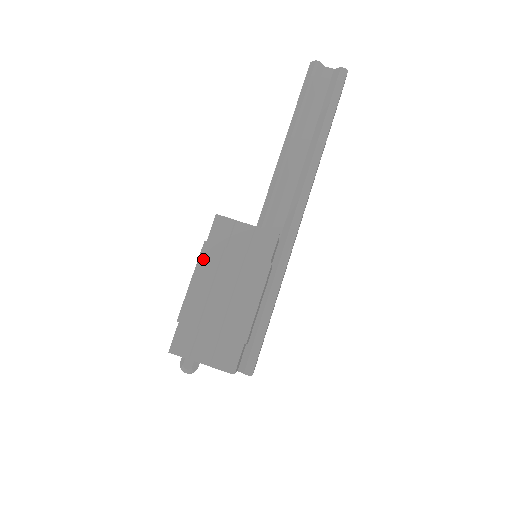
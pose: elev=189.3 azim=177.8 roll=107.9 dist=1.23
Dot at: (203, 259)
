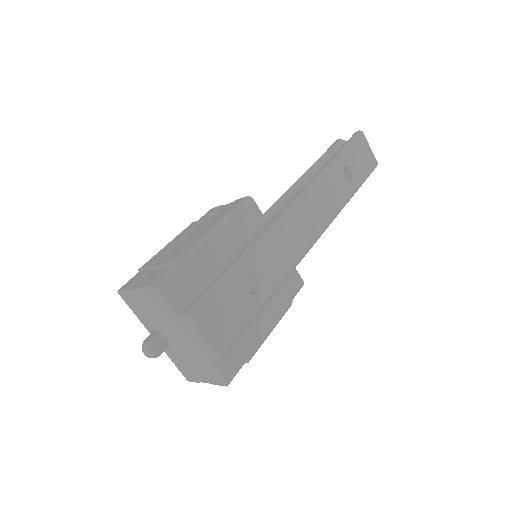
Dot at: (184, 231)
